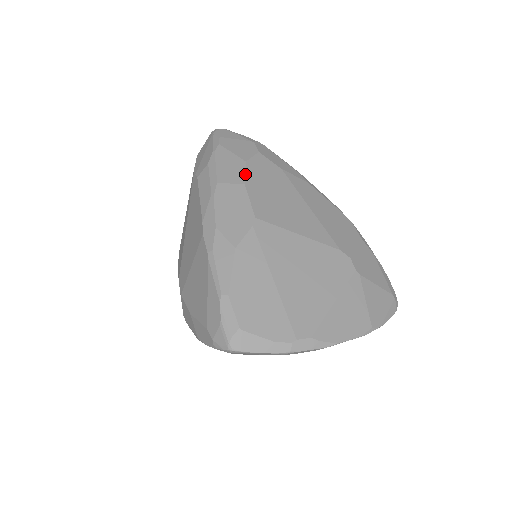
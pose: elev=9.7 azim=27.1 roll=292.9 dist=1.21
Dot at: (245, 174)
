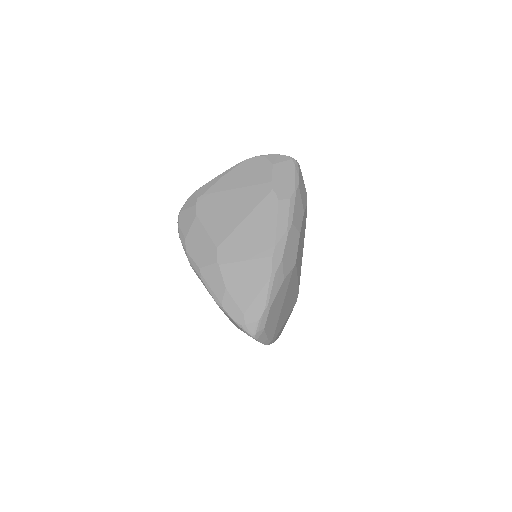
Dot at: (302, 224)
